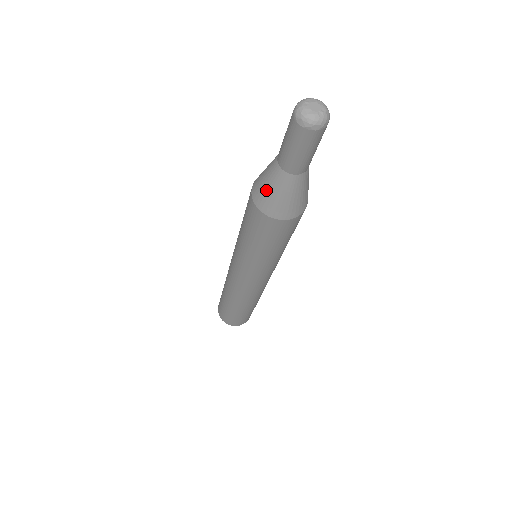
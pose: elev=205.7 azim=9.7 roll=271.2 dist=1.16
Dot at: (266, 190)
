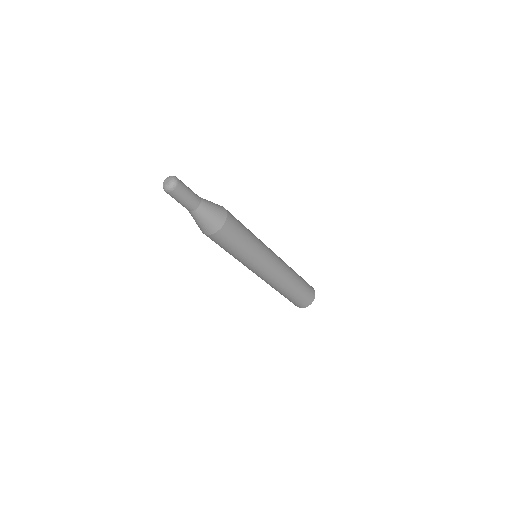
Dot at: occluded
